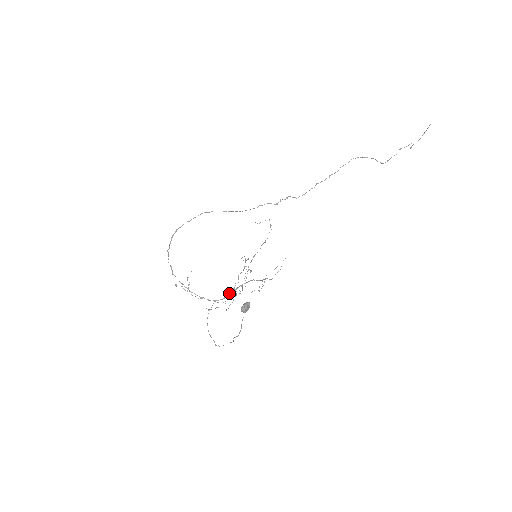
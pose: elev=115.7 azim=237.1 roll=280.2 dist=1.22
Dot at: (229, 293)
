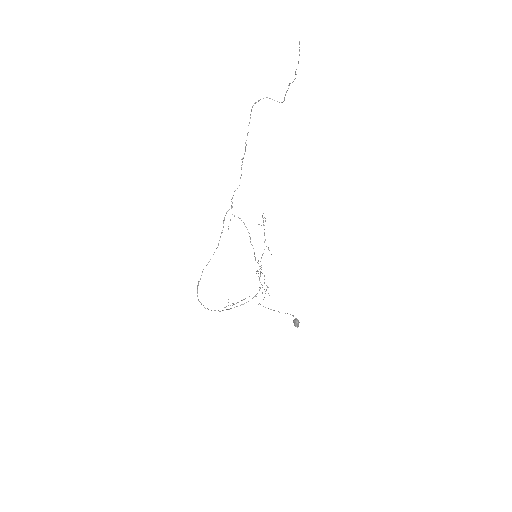
Dot at: occluded
